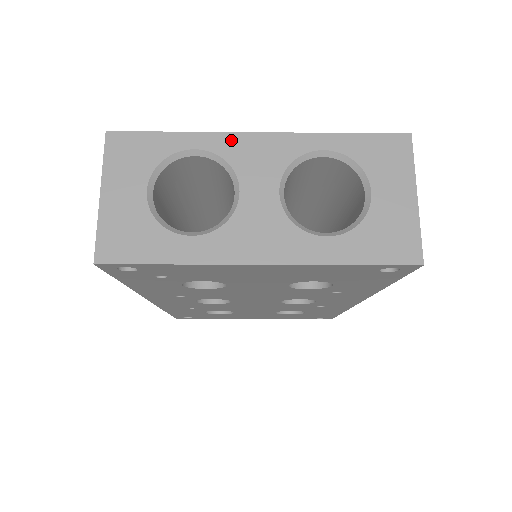
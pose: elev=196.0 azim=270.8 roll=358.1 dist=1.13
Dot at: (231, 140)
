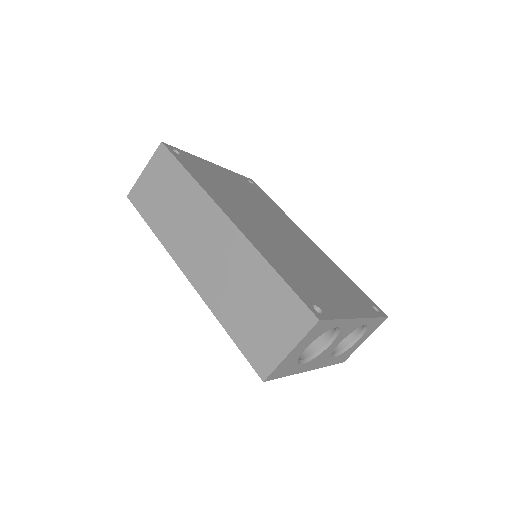
Dot at: (350, 322)
